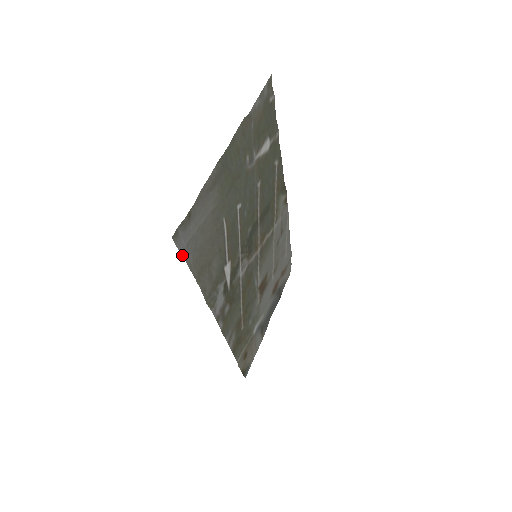
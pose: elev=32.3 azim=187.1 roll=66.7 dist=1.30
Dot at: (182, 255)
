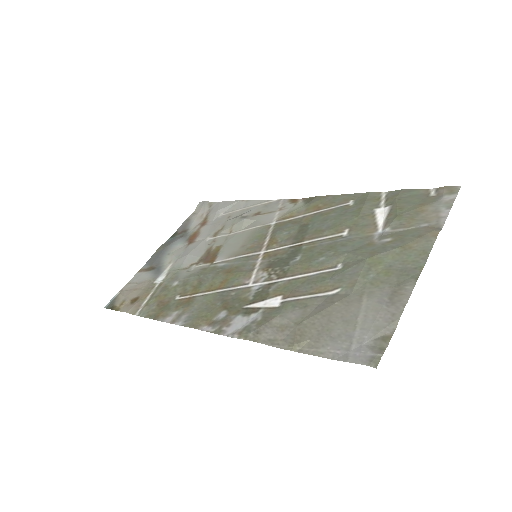
Dot at: (342, 360)
